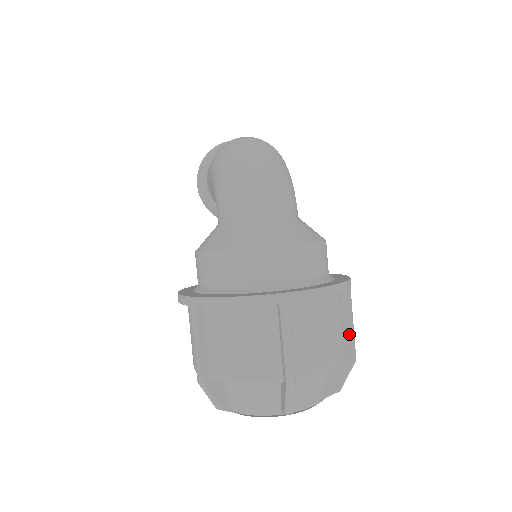
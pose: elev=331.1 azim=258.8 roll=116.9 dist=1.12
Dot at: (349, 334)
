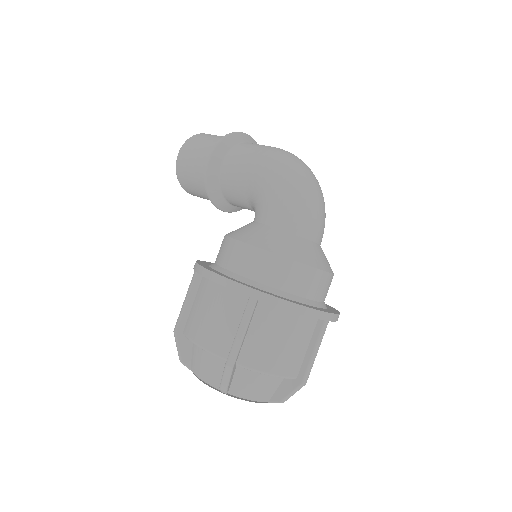
Dot at: occluded
